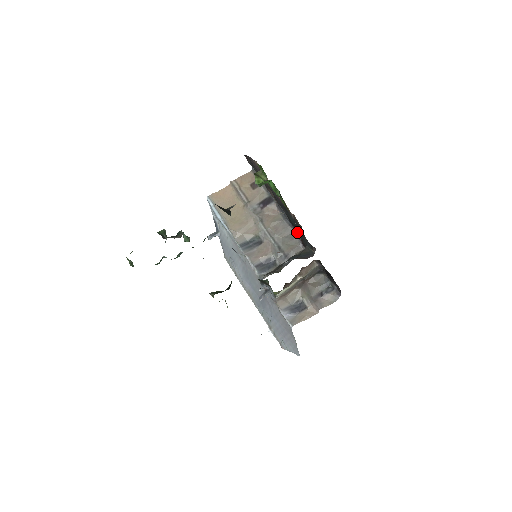
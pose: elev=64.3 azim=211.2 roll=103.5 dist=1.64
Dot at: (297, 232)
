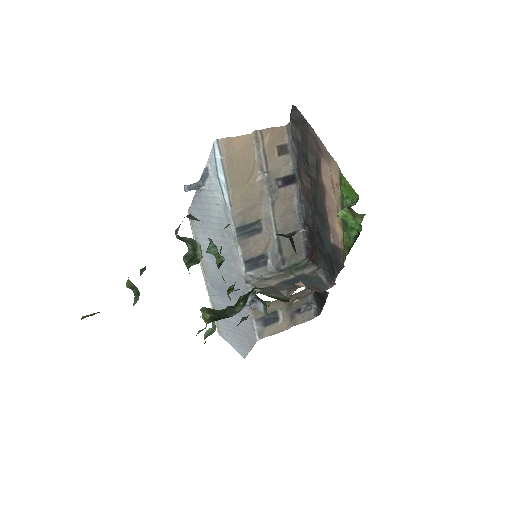
Dot at: (316, 247)
